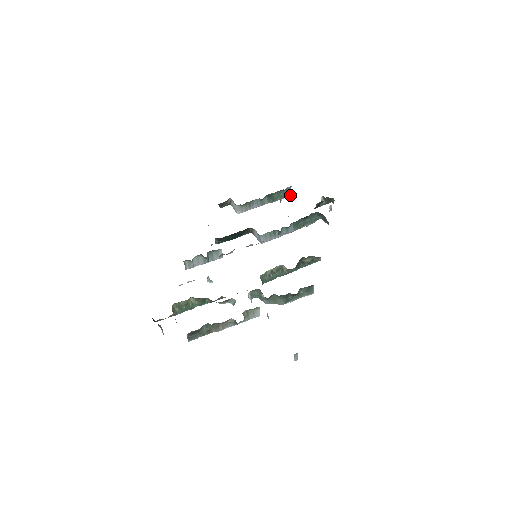
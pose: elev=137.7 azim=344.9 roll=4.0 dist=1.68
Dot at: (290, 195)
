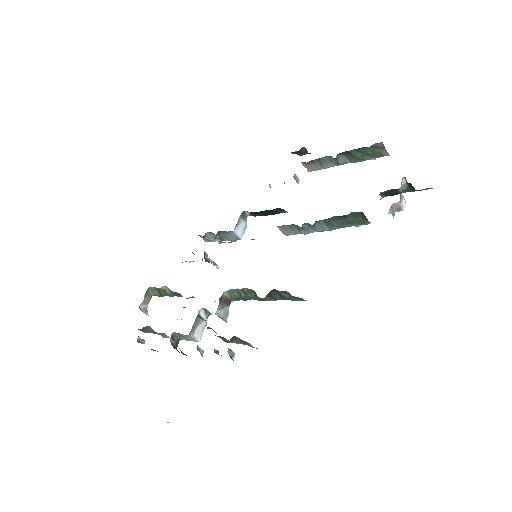
Dot at: (388, 154)
